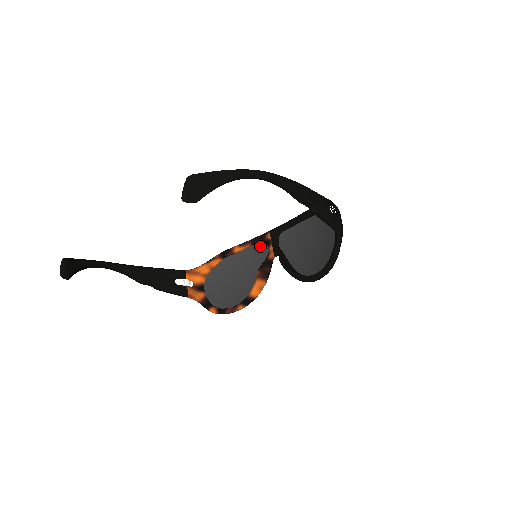
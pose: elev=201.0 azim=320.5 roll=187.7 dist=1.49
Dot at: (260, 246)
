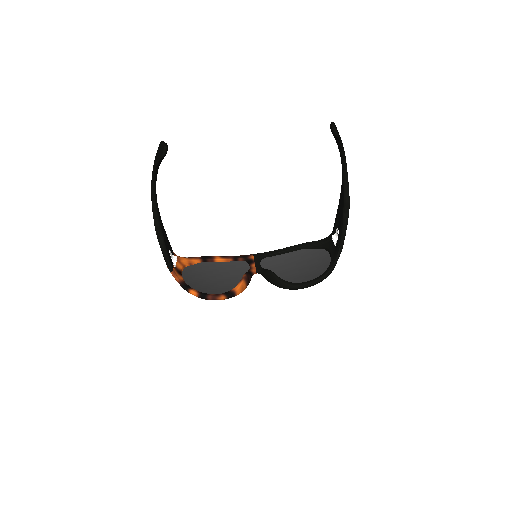
Dot at: (240, 263)
